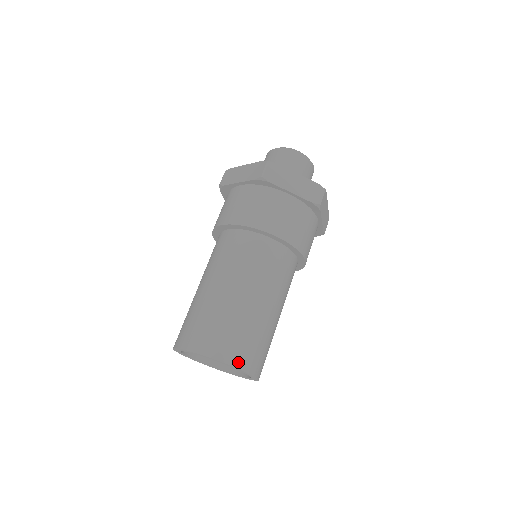
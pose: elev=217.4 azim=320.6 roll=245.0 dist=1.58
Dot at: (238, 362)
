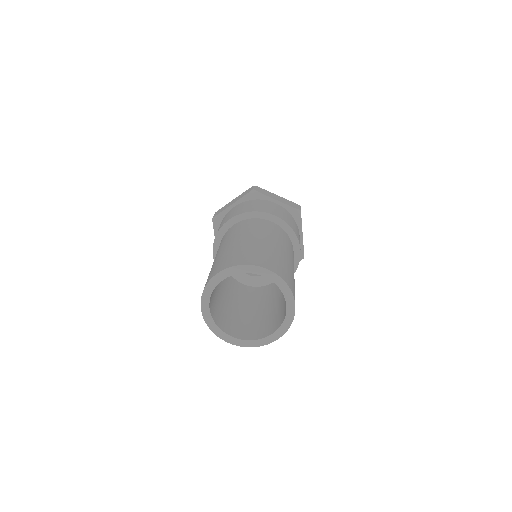
Dot at: (229, 266)
